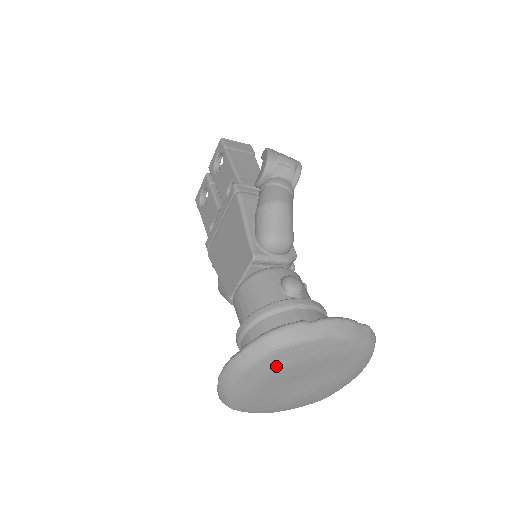
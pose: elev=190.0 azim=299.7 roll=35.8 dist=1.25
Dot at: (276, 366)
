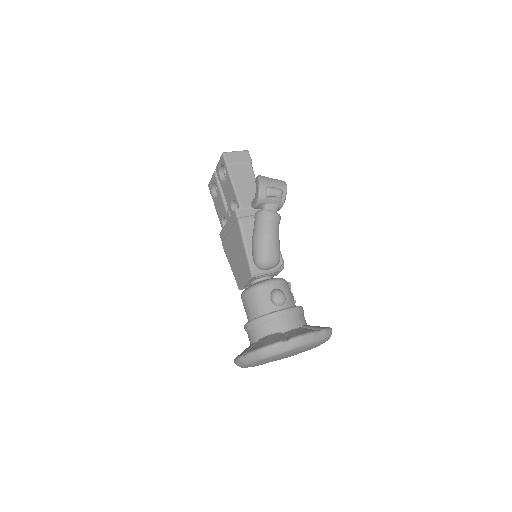
Dot at: (266, 361)
